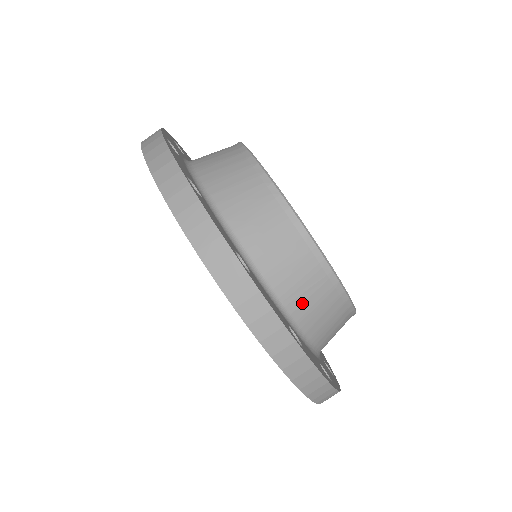
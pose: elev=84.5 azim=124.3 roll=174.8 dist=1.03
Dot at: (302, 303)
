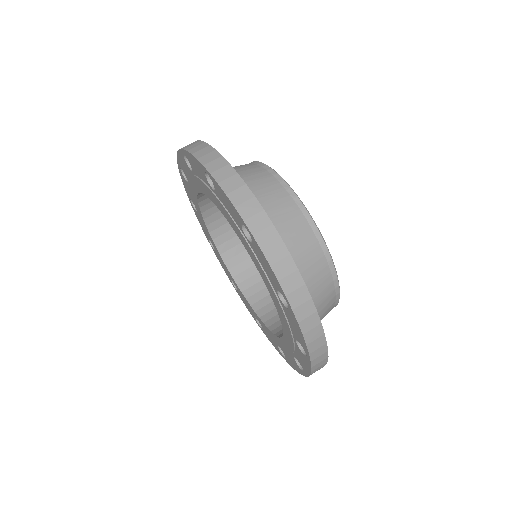
Dot at: (304, 270)
